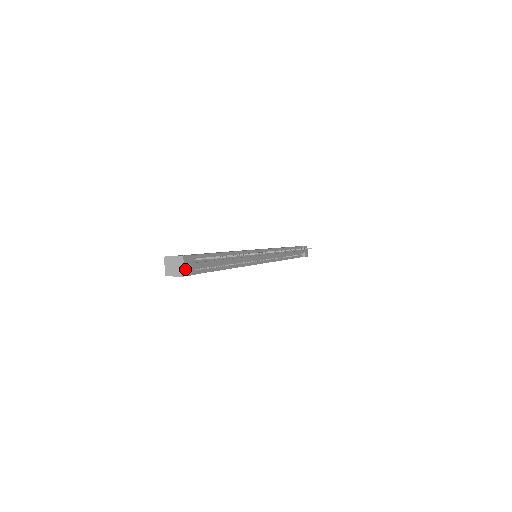
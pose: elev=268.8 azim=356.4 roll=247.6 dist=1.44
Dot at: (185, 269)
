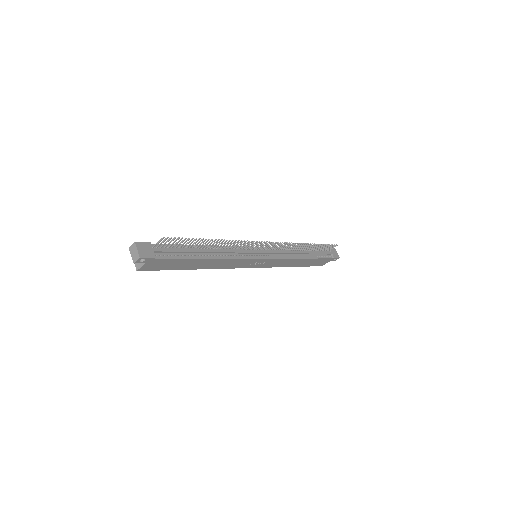
Dot at: (140, 252)
